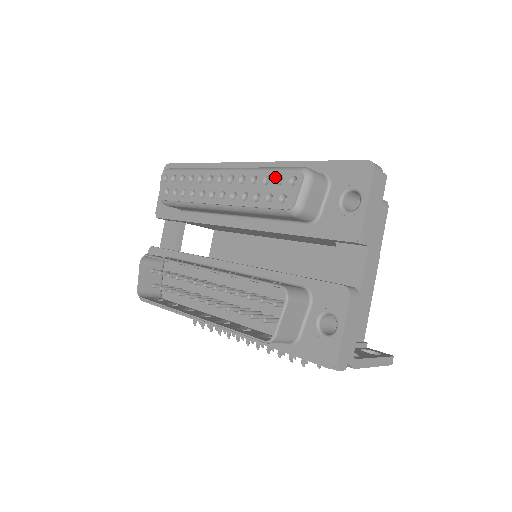
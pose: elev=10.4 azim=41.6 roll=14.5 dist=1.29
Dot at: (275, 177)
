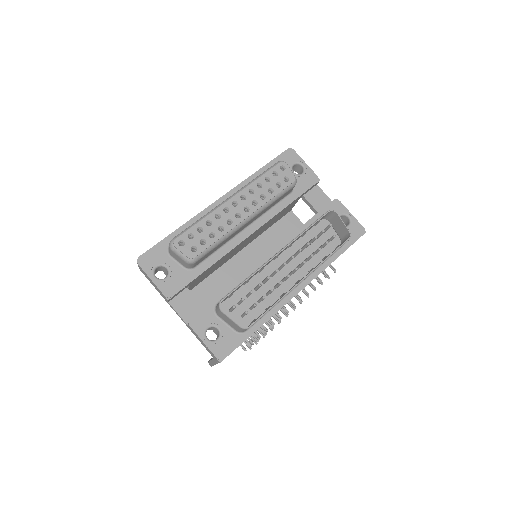
Dot at: (271, 174)
